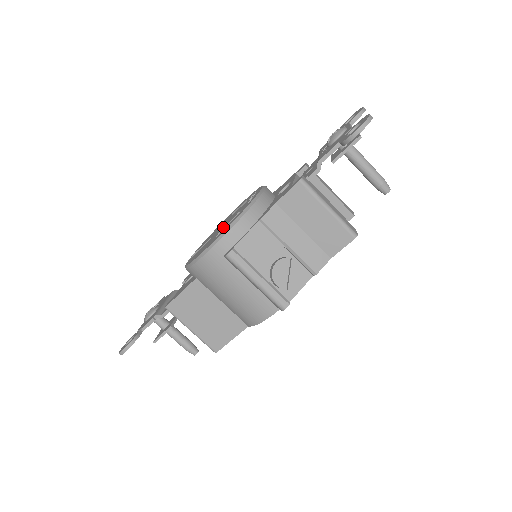
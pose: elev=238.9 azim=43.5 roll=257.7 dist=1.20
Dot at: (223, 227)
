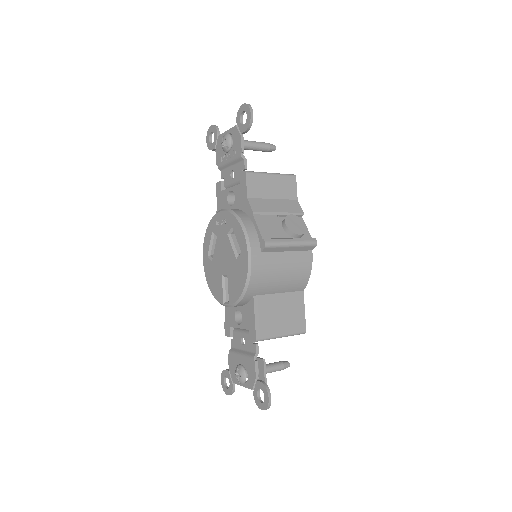
Dot at: (230, 253)
